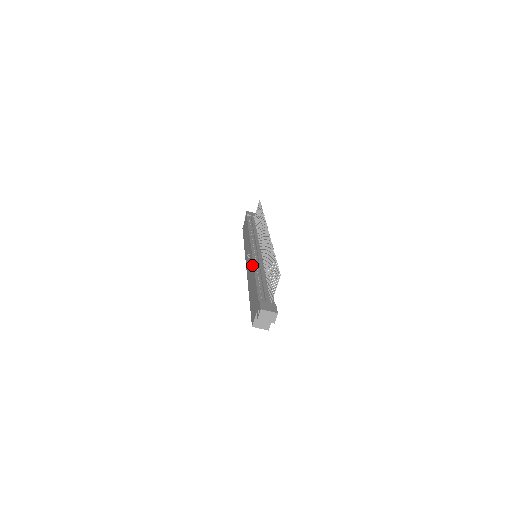
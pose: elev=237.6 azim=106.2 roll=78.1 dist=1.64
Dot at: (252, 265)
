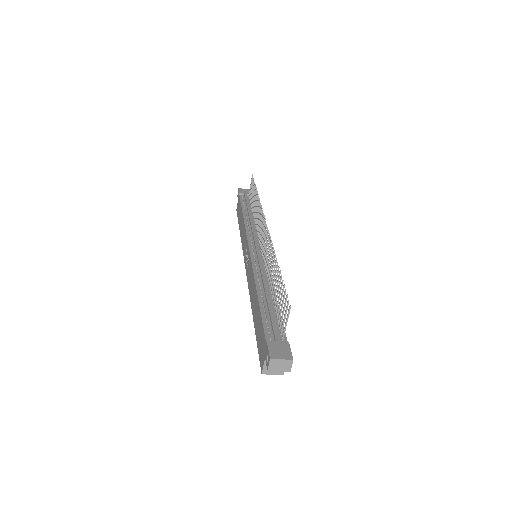
Dot at: (252, 276)
